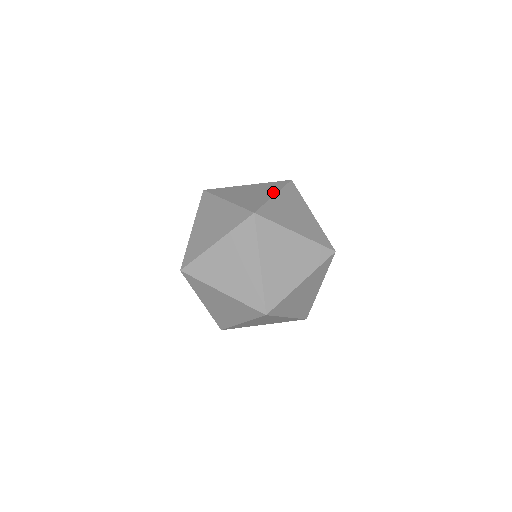
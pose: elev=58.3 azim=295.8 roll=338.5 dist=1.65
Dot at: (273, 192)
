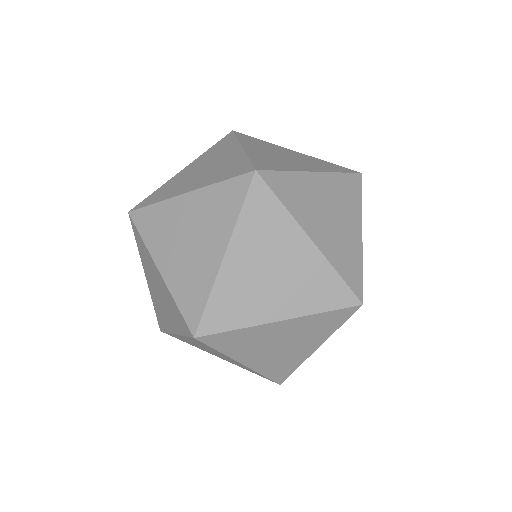
Dot at: occluded
